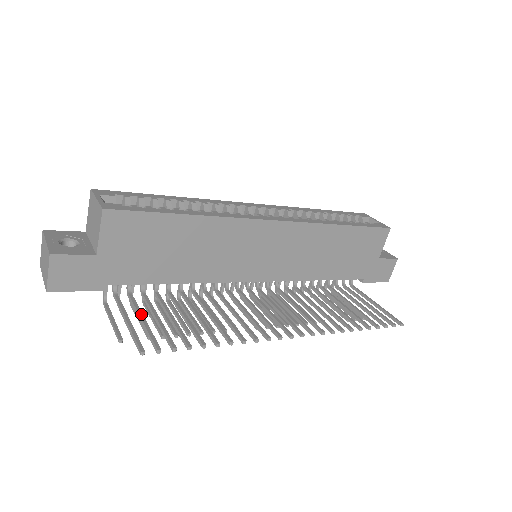
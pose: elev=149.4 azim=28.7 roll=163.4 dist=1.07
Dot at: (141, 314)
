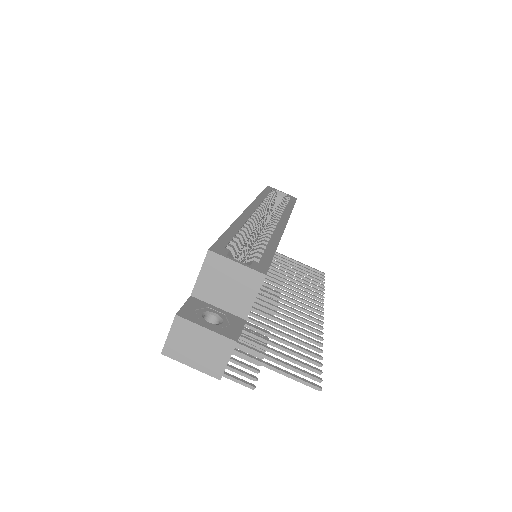
Dot at: (269, 355)
